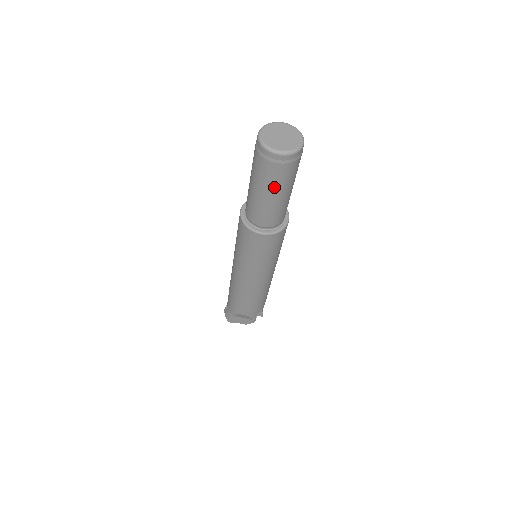
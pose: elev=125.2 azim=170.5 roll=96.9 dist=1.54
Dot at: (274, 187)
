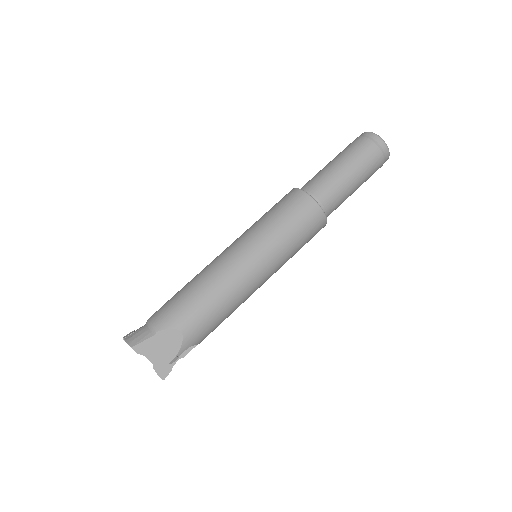
Dot at: (361, 168)
